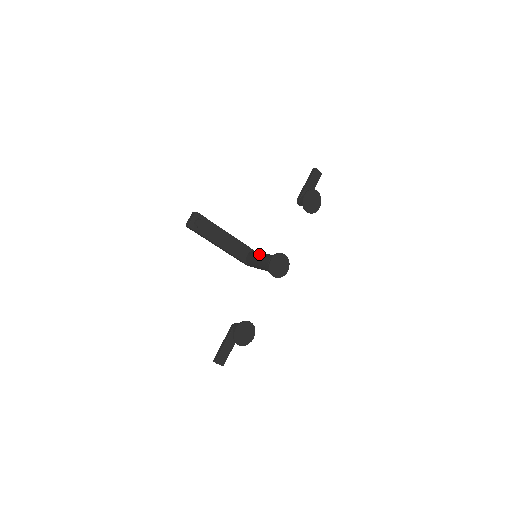
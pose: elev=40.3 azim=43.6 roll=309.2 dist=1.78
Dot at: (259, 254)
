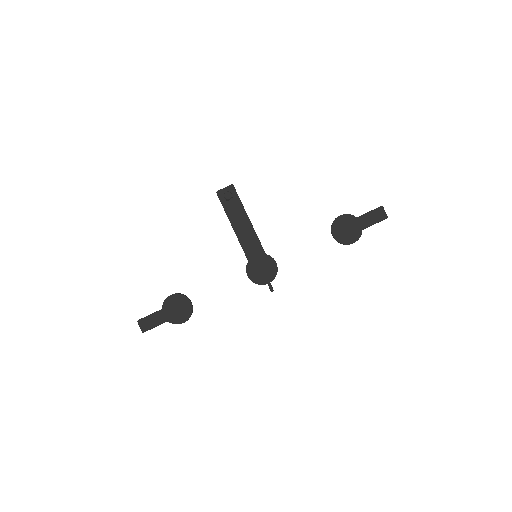
Dot at: occluded
